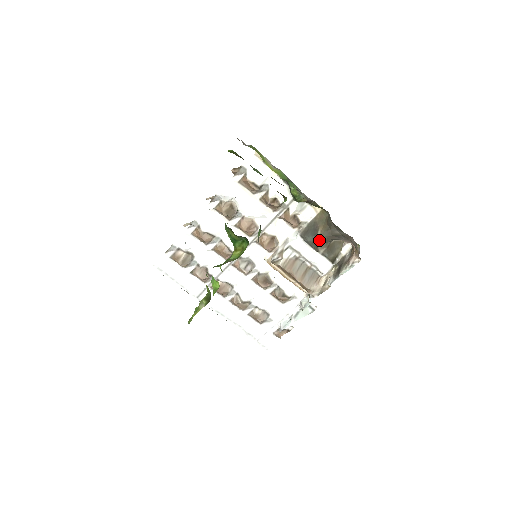
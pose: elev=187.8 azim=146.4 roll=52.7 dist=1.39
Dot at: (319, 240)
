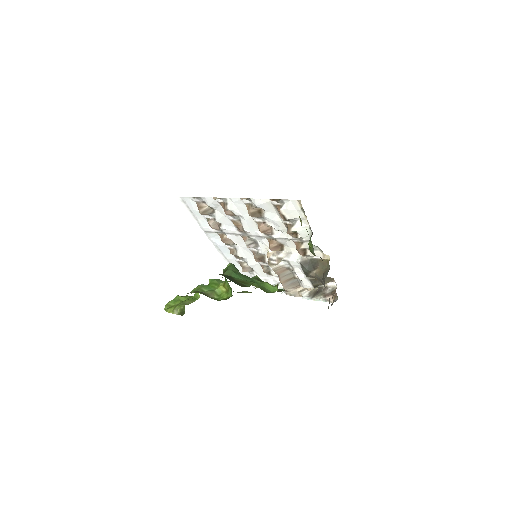
Dot at: (311, 275)
